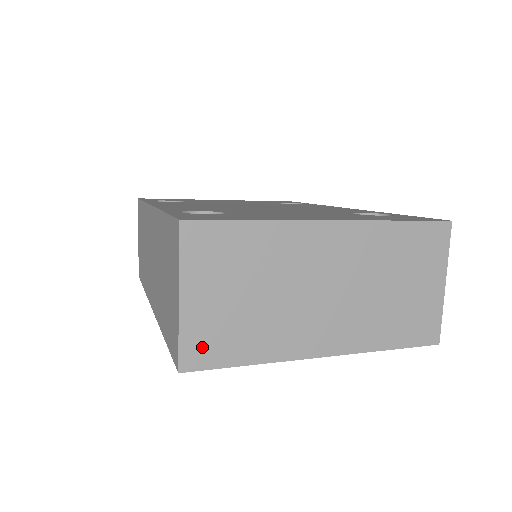
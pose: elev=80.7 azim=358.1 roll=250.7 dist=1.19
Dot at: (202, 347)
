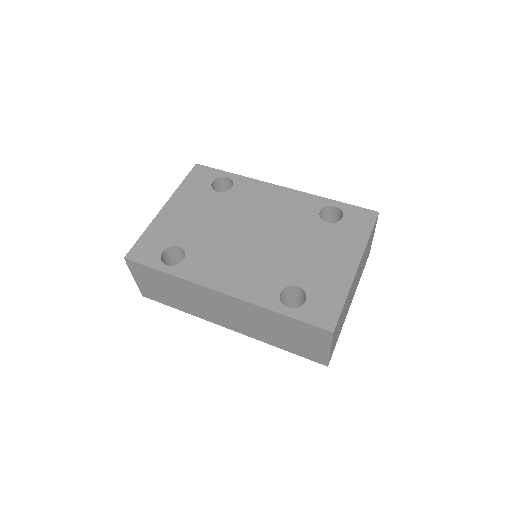
Dot at: (332, 352)
